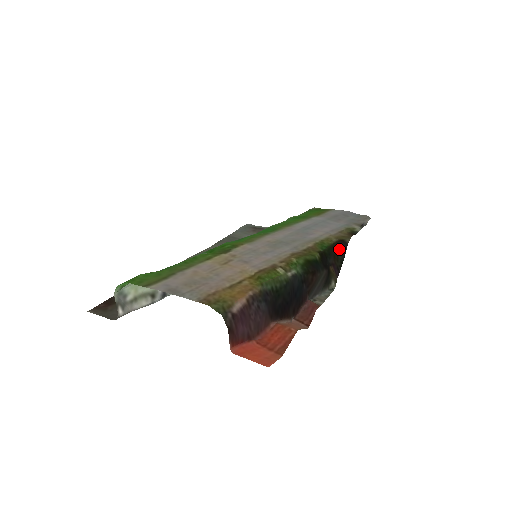
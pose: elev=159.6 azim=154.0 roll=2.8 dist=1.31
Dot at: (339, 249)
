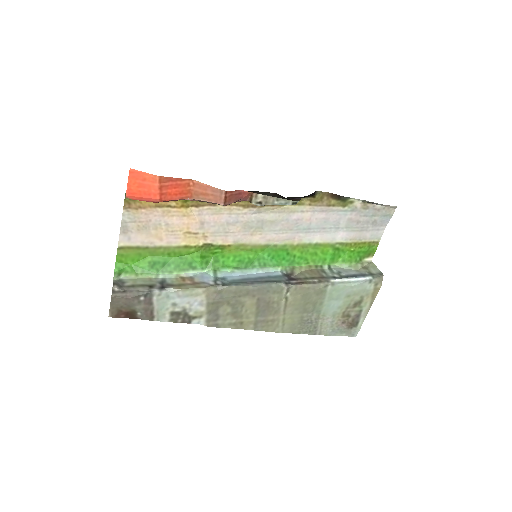
Dot at: occluded
